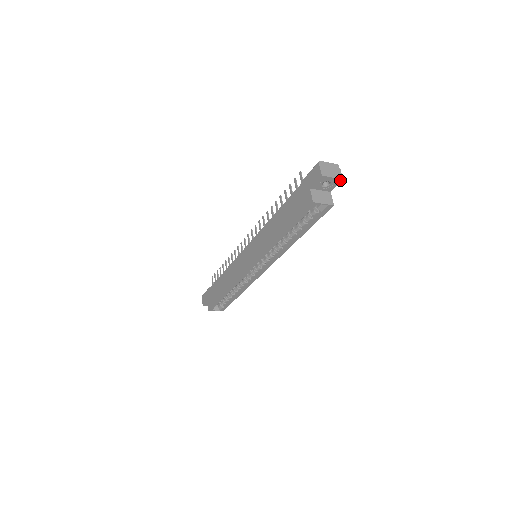
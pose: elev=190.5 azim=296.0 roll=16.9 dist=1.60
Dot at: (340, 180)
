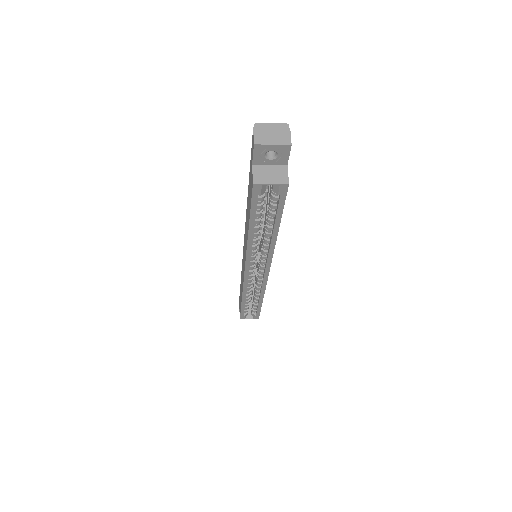
Dot at: (288, 146)
